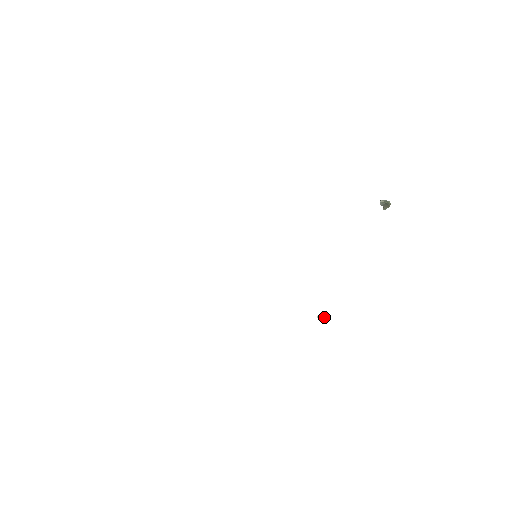
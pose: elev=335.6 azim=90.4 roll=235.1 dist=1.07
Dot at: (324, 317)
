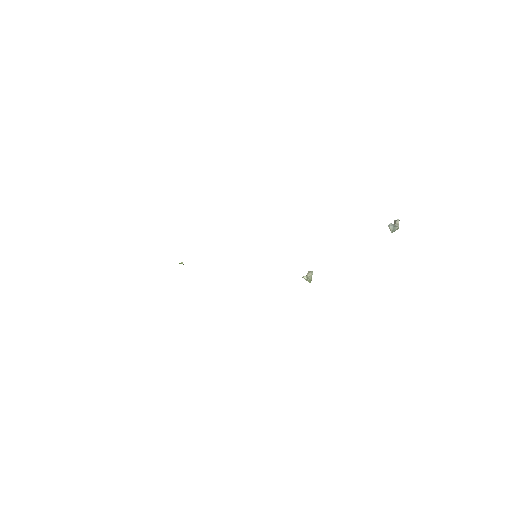
Dot at: (307, 280)
